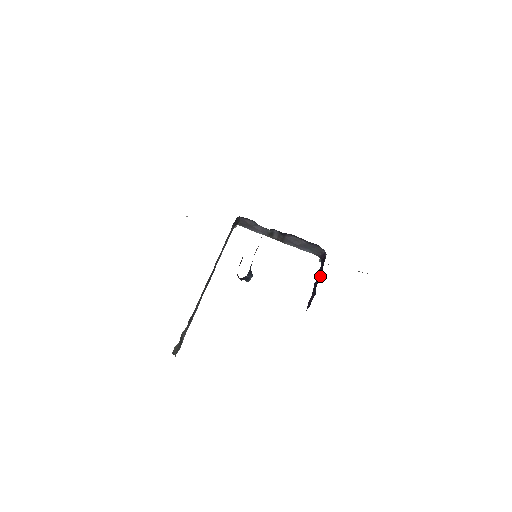
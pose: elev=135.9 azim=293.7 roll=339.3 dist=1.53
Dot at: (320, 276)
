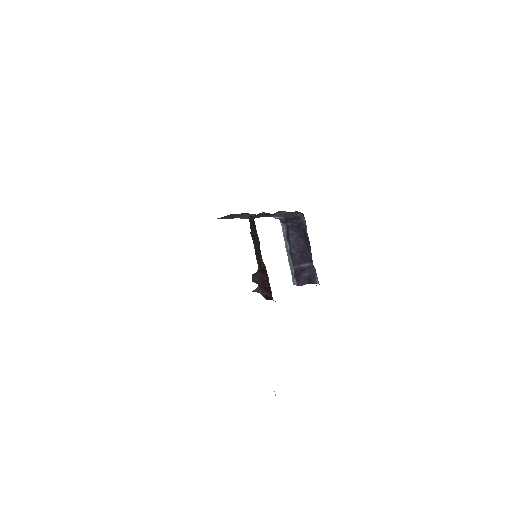
Dot at: (300, 243)
